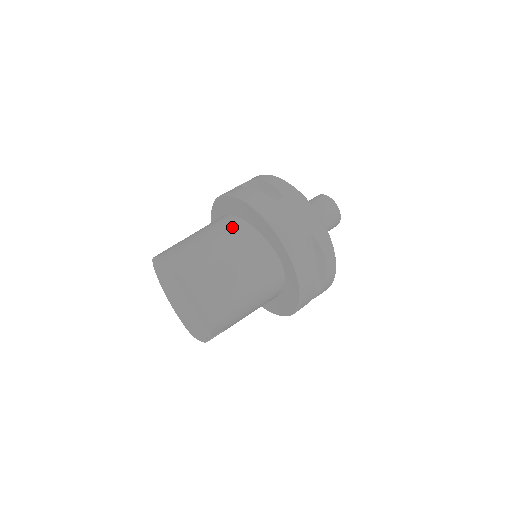
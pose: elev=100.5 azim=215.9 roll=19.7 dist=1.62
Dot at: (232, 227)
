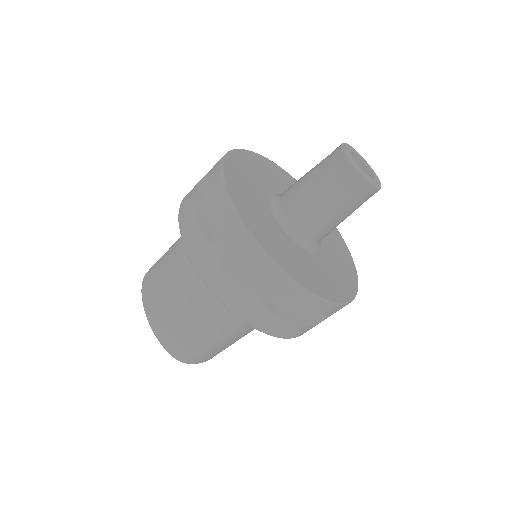
Dot at: occluded
